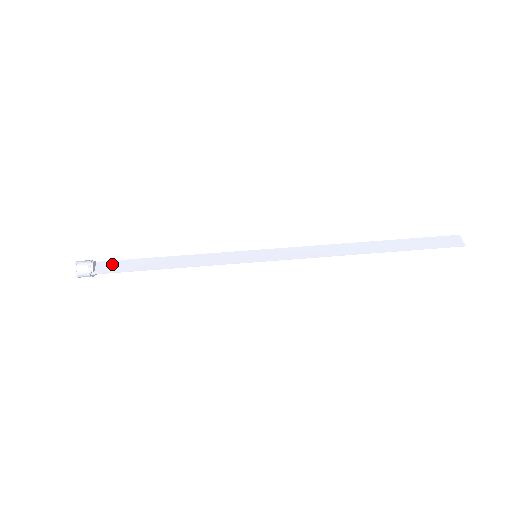
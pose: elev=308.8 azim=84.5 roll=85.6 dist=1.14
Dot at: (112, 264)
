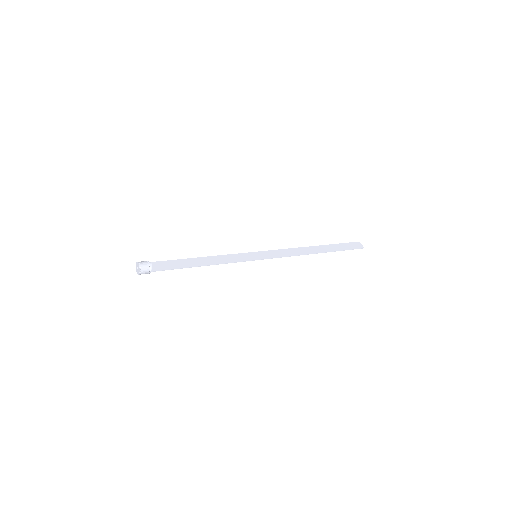
Dot at: (162, 264)
